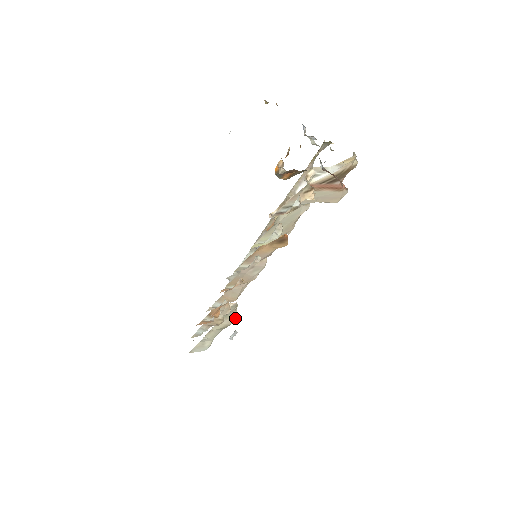
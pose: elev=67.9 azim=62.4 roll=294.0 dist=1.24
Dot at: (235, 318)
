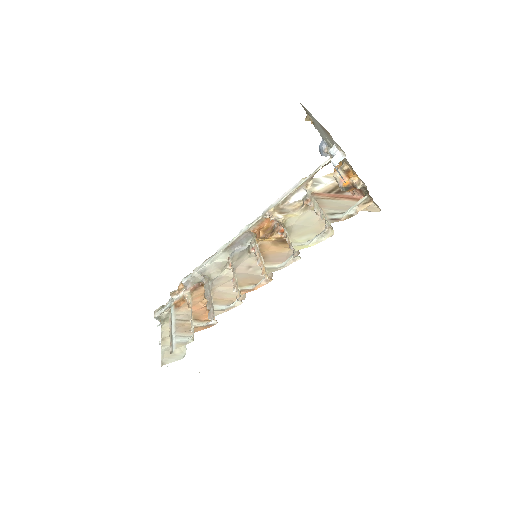
Dot at: occluded
